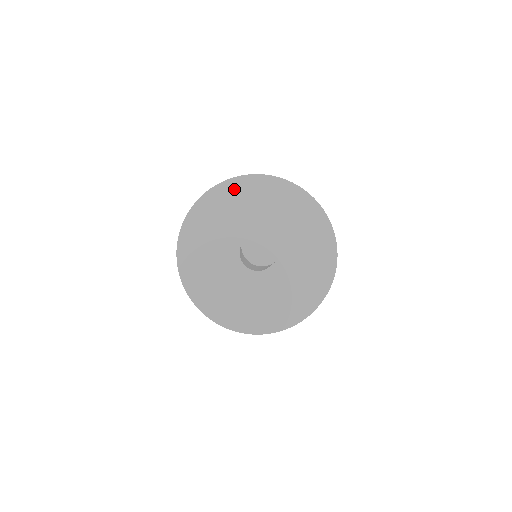
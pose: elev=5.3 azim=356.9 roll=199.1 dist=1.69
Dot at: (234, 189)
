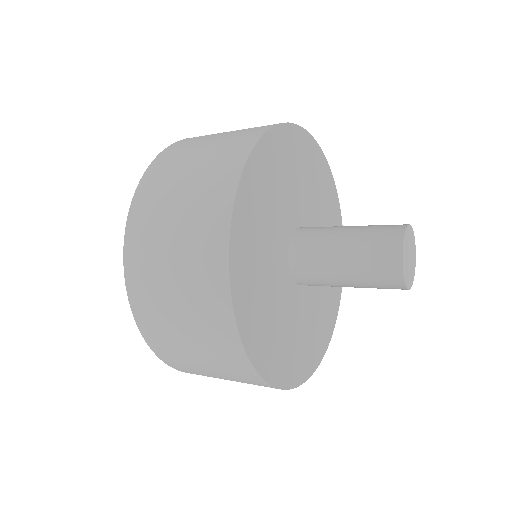
Dot at: (260, 169)
